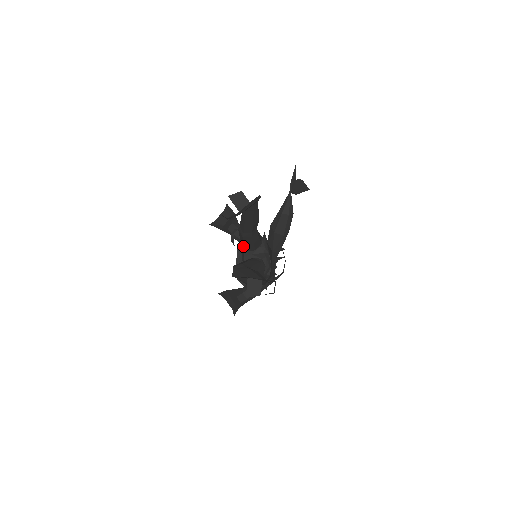
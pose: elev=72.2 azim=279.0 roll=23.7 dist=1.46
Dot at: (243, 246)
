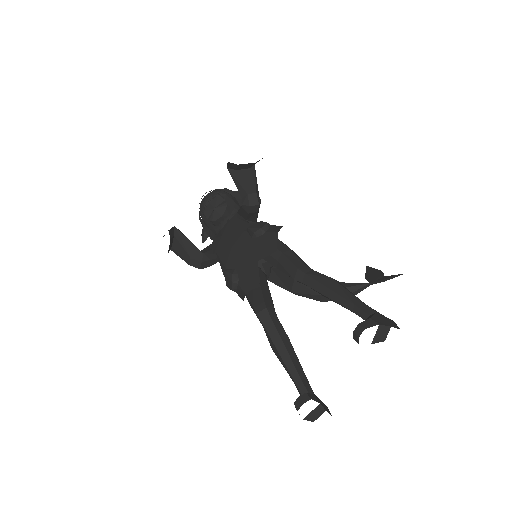
Dot at: (267, 258)
